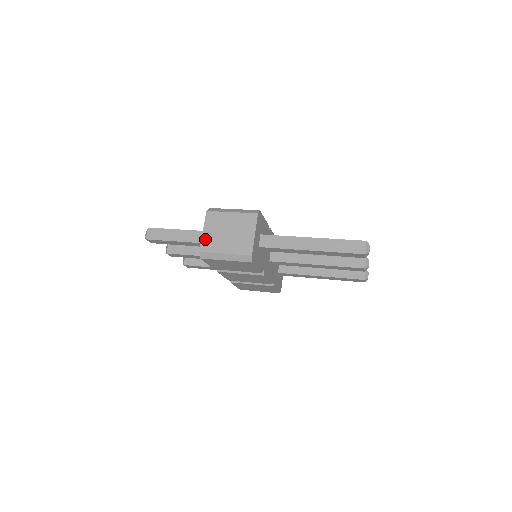
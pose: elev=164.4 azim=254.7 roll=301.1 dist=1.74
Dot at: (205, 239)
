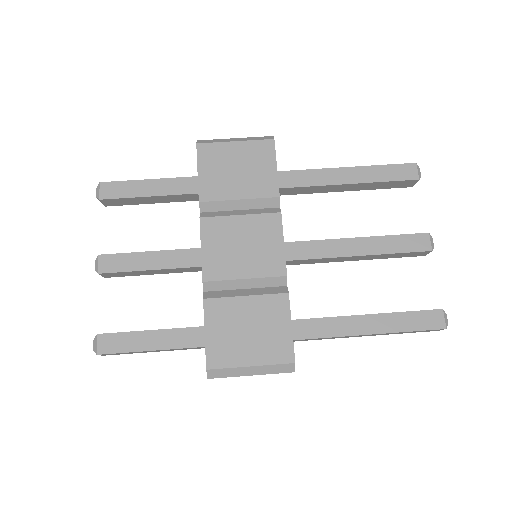
Dot at: occluded
